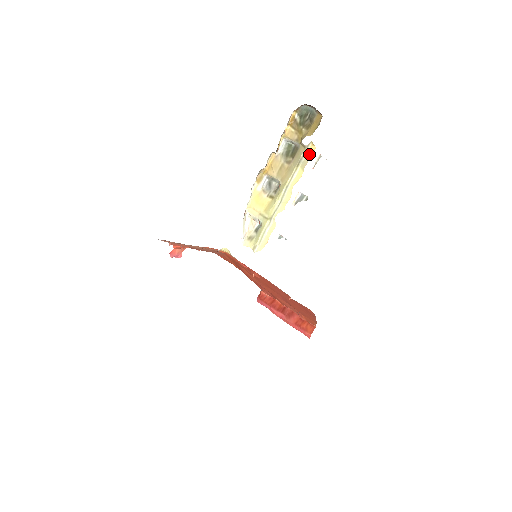
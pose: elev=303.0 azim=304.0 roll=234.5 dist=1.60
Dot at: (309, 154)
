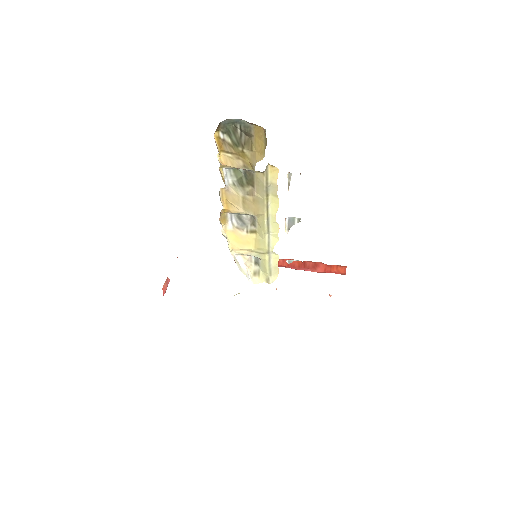
Dot at: (273, 178)
